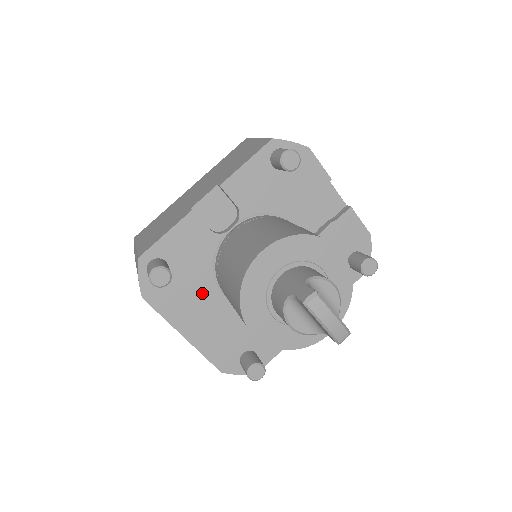
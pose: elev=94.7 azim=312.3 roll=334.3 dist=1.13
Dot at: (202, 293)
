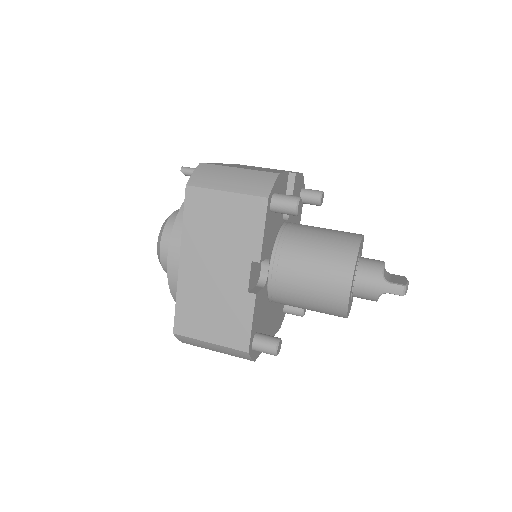
Dot at: (268, 317)
